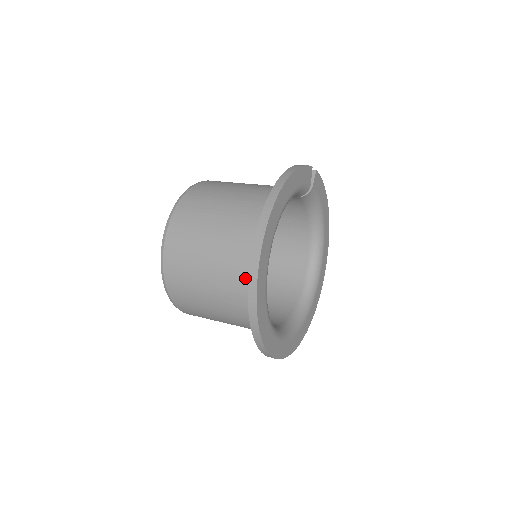
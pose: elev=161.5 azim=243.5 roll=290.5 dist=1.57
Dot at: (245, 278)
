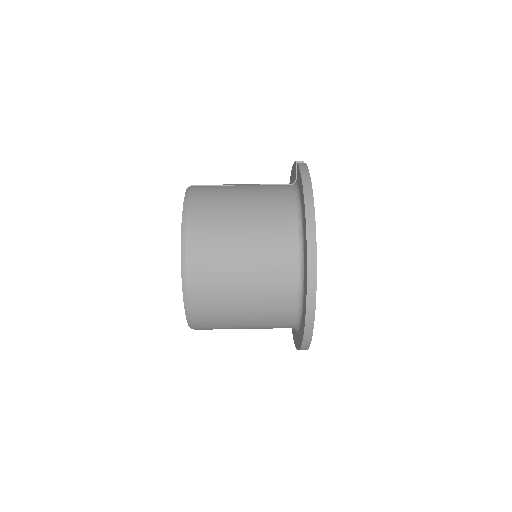
Dot at: (287, 301)
